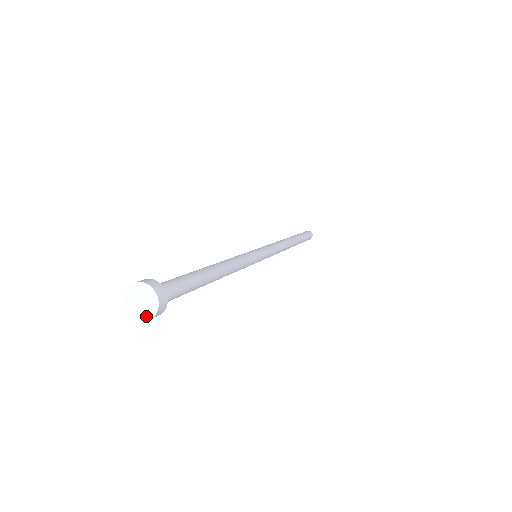
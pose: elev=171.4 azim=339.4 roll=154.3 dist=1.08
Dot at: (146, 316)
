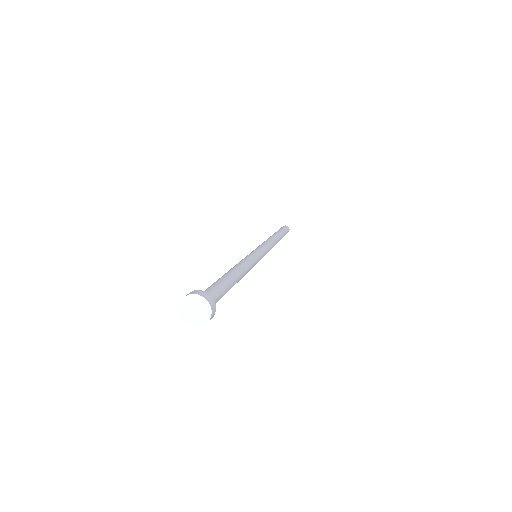
Dot at: (189, 322)
